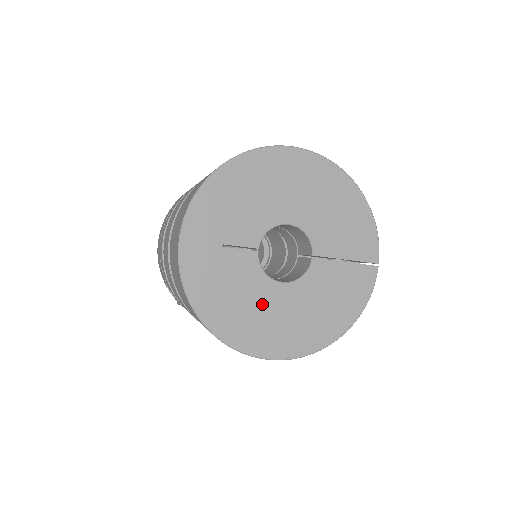
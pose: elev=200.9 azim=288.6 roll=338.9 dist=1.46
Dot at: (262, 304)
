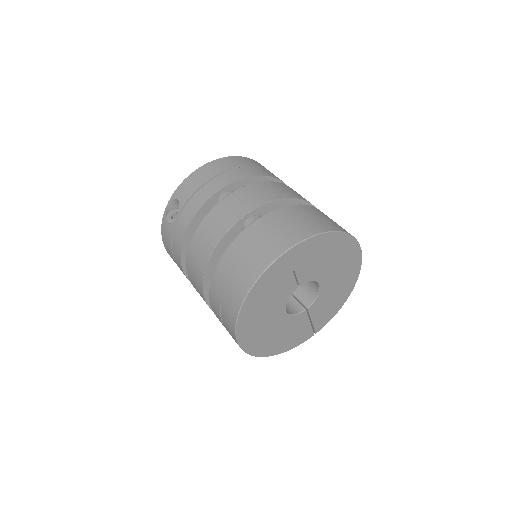
Dot at: (269, 315)
